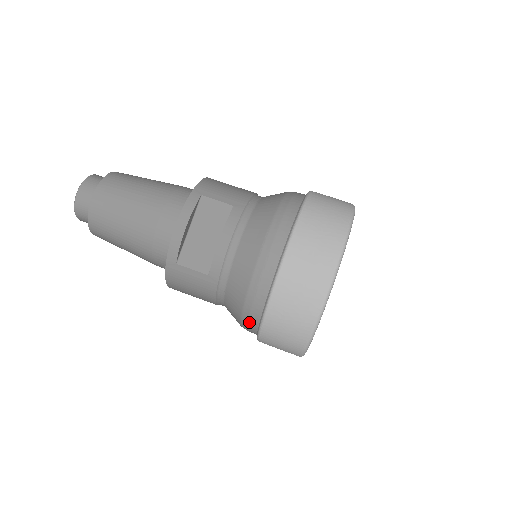
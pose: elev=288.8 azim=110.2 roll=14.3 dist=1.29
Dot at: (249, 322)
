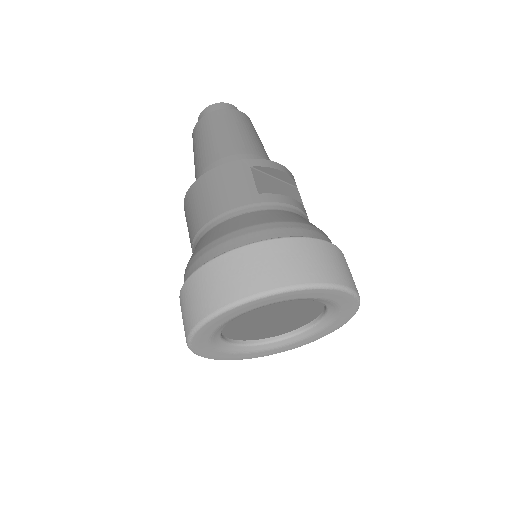
Dot at: (239, 237)
